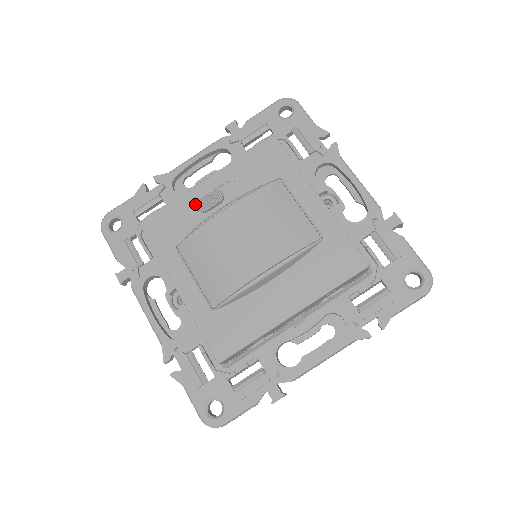
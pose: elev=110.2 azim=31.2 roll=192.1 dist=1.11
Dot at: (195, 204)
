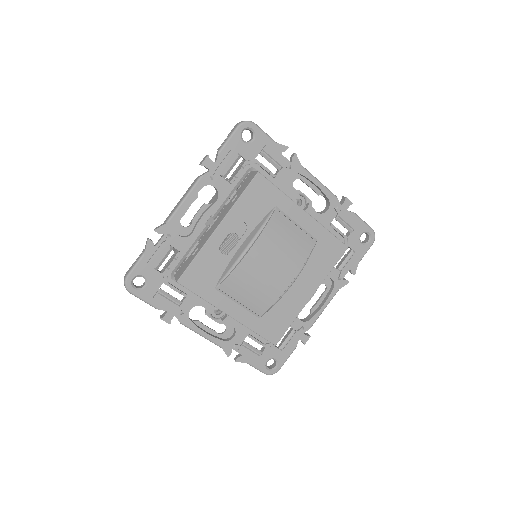
Dot at: (217, 250)
